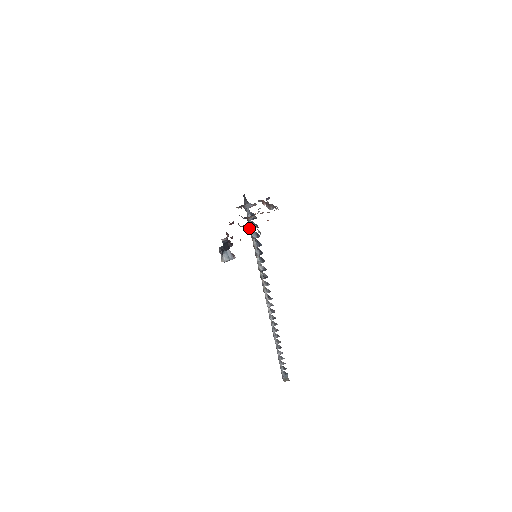
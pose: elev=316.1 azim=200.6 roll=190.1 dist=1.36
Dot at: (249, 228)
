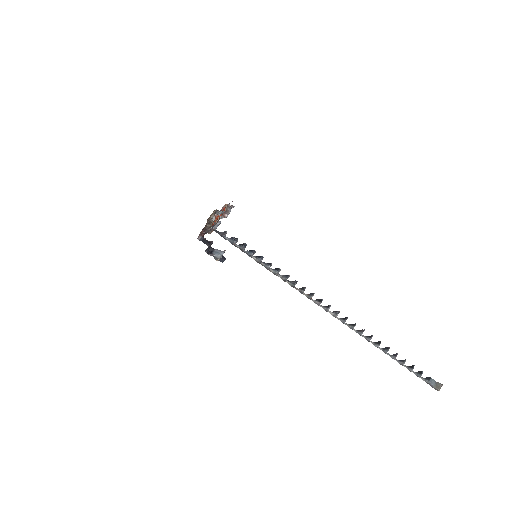
Dot at: occluded
